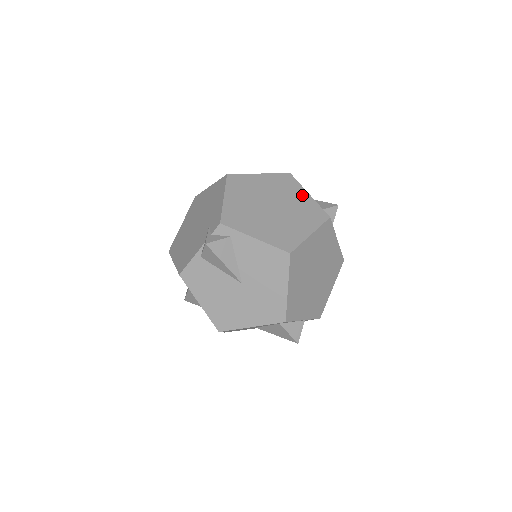
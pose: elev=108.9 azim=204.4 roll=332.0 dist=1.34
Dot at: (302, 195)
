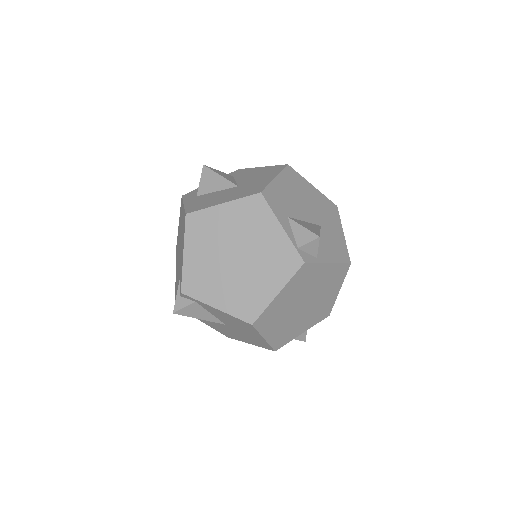
Dot at: (273, 231)
